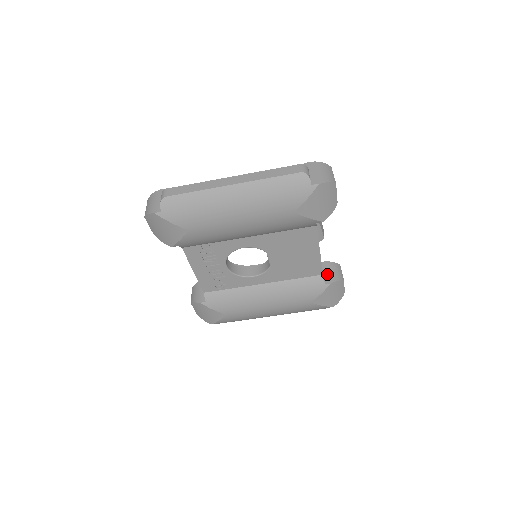
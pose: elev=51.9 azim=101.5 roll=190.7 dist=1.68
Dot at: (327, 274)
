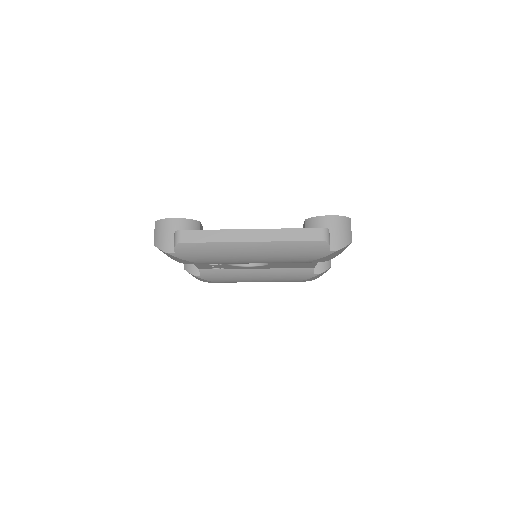
Dot at: (317, 263)
